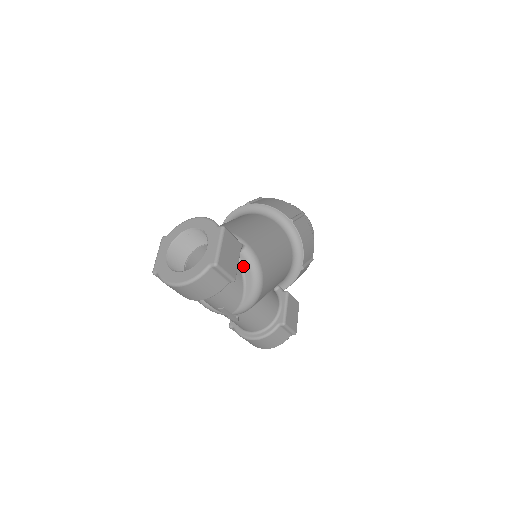
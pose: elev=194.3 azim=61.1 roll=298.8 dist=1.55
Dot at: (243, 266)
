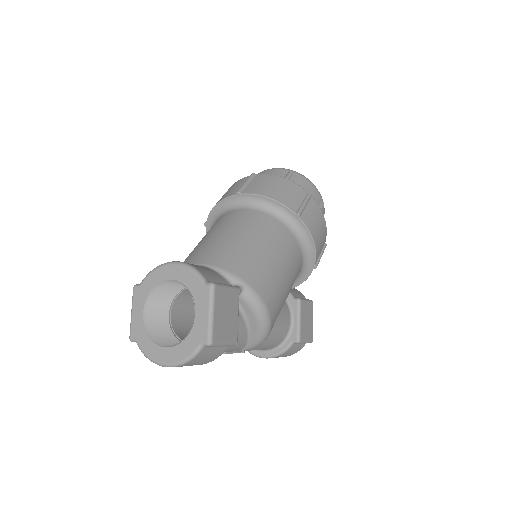
Dot at: (244, 310)
